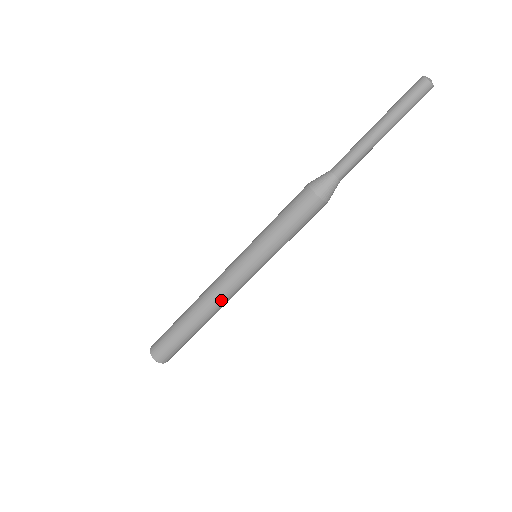
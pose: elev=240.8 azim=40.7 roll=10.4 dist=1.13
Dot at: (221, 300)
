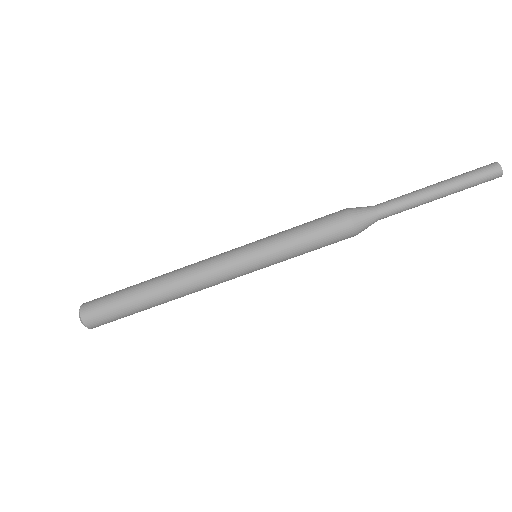
Dot at: (200, 289)
